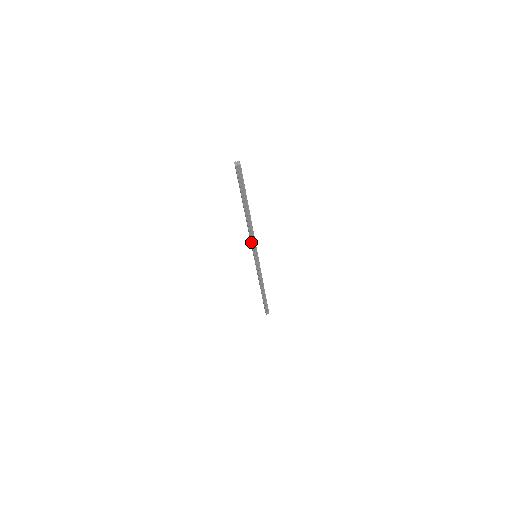
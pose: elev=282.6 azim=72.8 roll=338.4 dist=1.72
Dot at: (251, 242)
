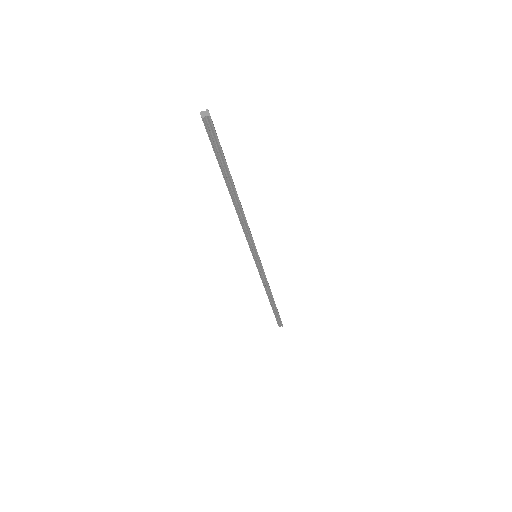
Dot at: (246, 237)
